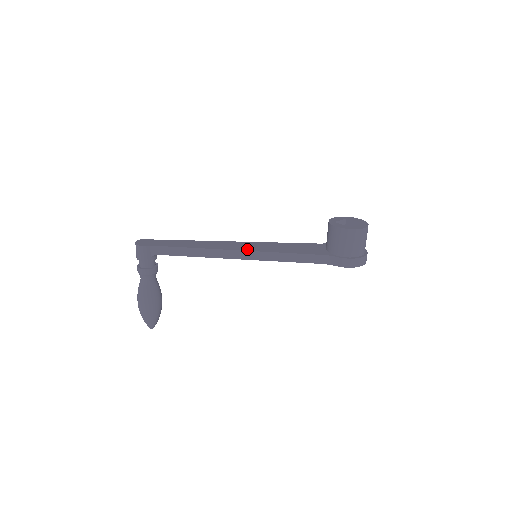
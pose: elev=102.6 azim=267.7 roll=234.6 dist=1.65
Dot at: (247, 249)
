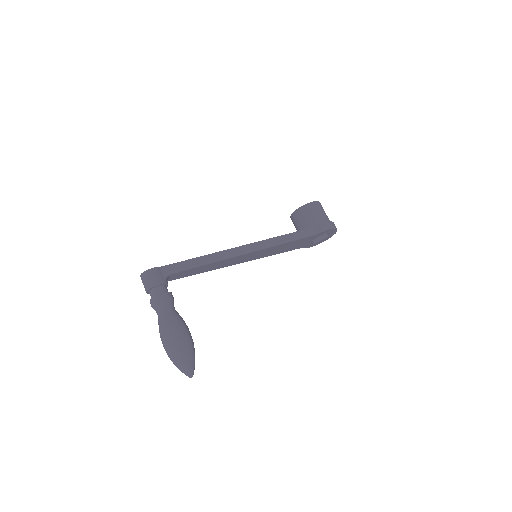
Dot at: (248, 245)
